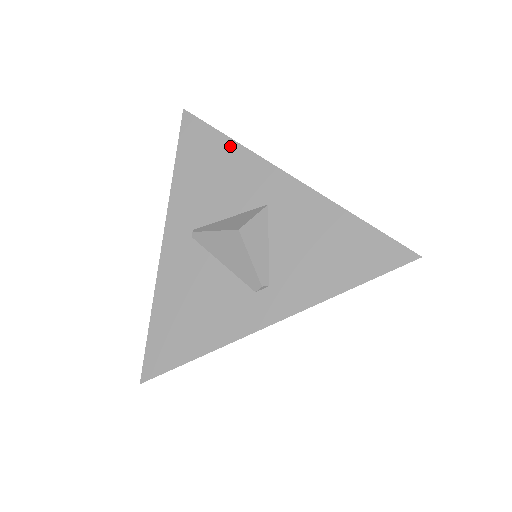
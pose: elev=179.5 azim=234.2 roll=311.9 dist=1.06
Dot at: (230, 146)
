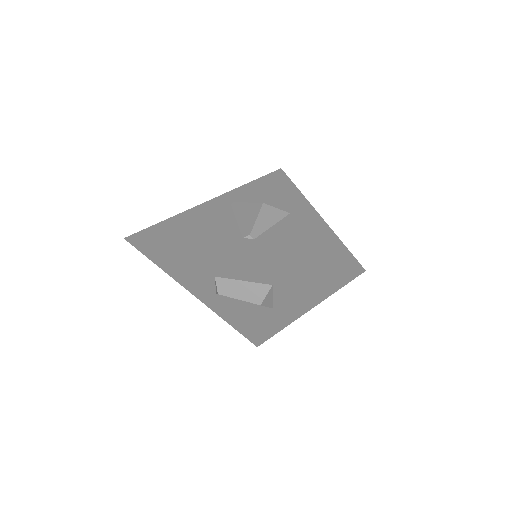
Dot at: (292, 188)
